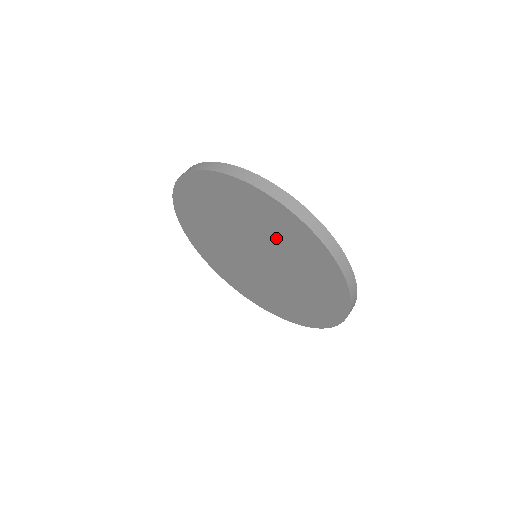
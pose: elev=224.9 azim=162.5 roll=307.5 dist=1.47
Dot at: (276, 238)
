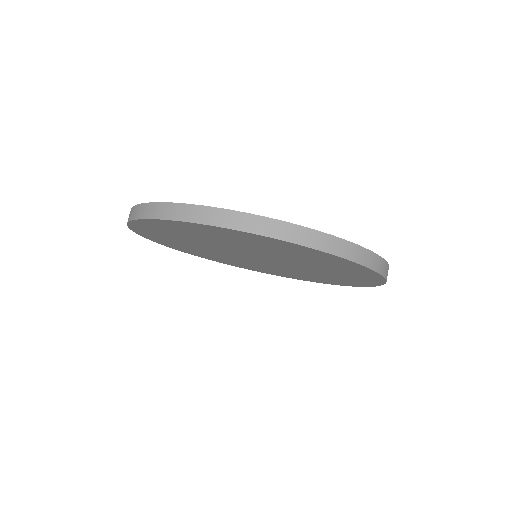
Dot at: (217, 240)
